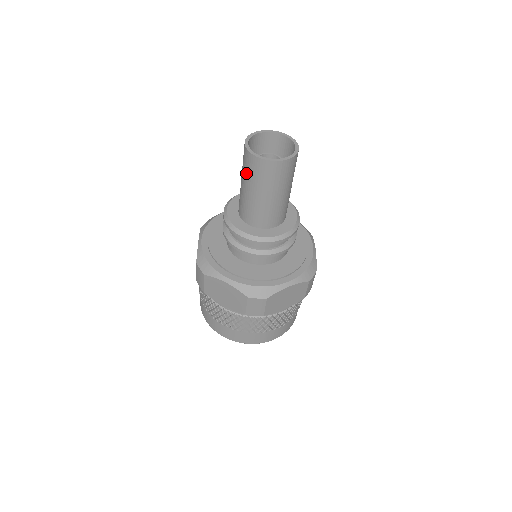
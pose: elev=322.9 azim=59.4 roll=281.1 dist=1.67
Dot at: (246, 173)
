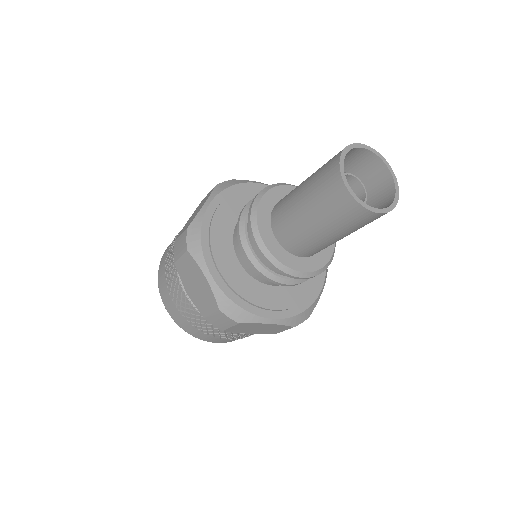
Dot at: (336, 221)
